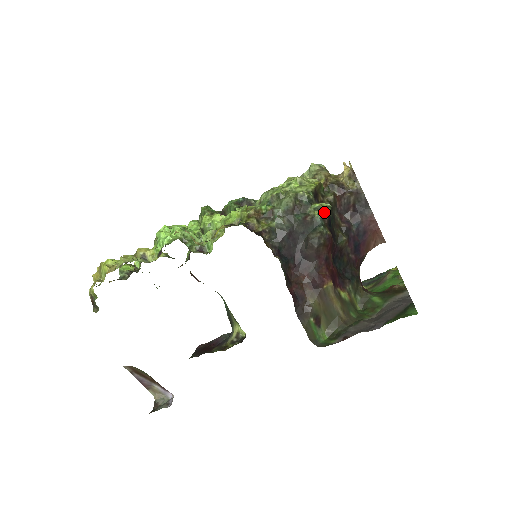
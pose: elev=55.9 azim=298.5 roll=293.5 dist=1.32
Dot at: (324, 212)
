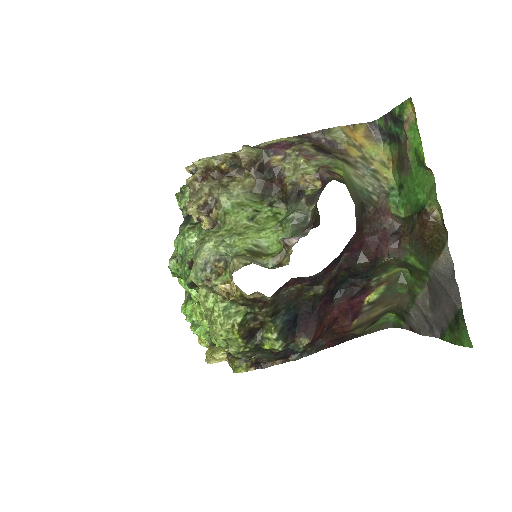
Dot at: (280, 349)
